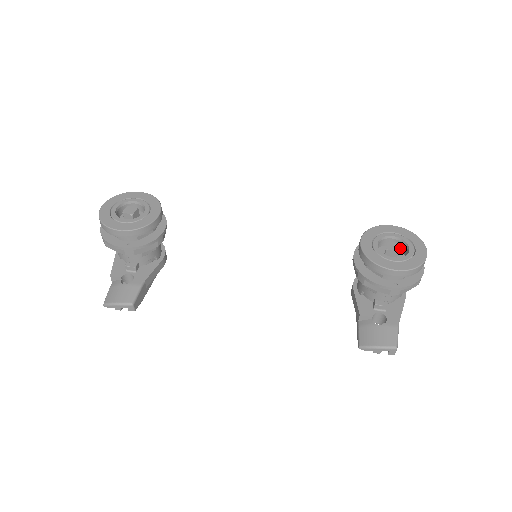
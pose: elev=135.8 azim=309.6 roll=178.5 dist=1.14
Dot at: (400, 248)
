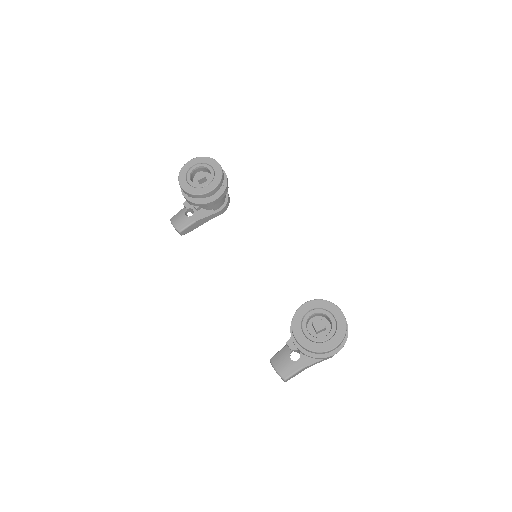
Dot at: occluded
